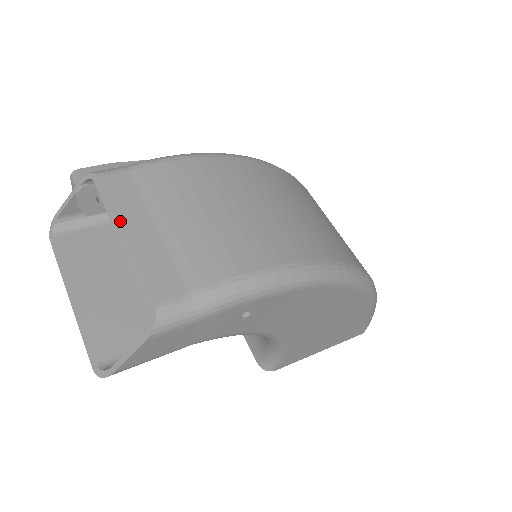
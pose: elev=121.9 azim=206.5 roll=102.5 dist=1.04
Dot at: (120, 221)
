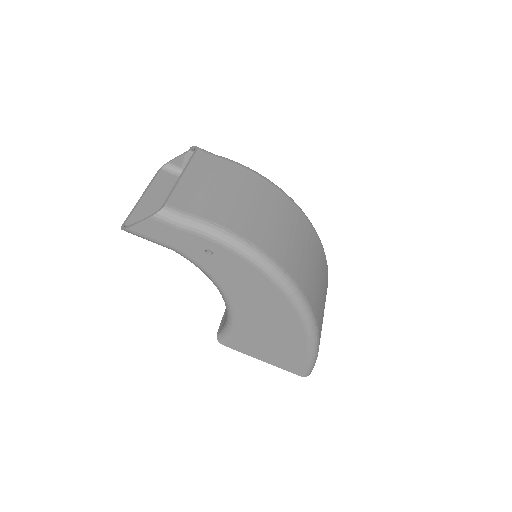
Dot at: (188, 169)
